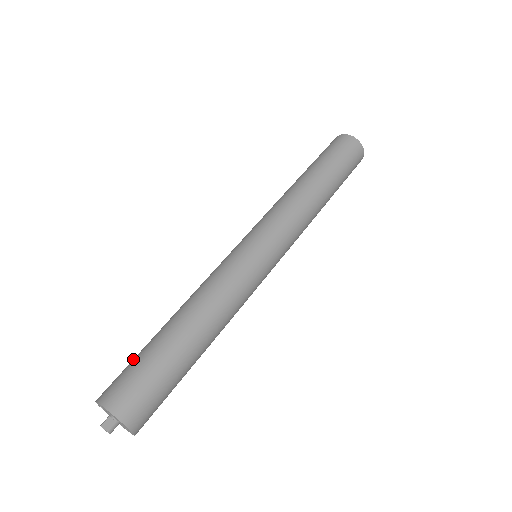
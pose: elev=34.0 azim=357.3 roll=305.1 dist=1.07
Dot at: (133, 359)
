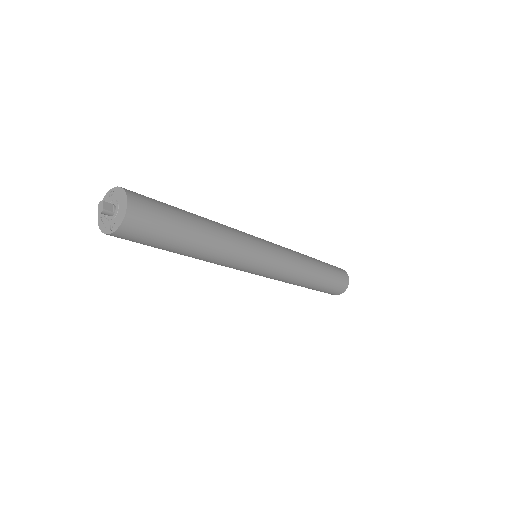
Dot at: occluded
